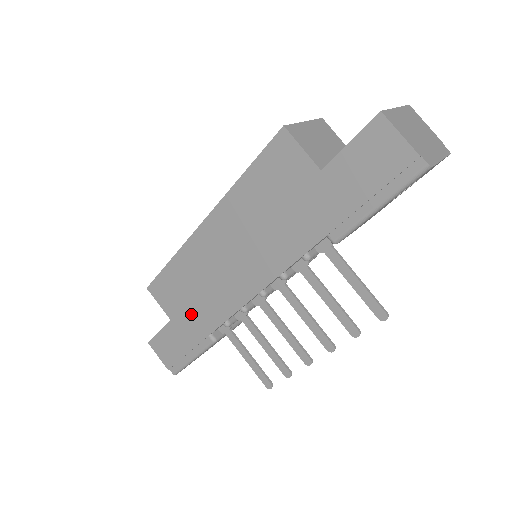
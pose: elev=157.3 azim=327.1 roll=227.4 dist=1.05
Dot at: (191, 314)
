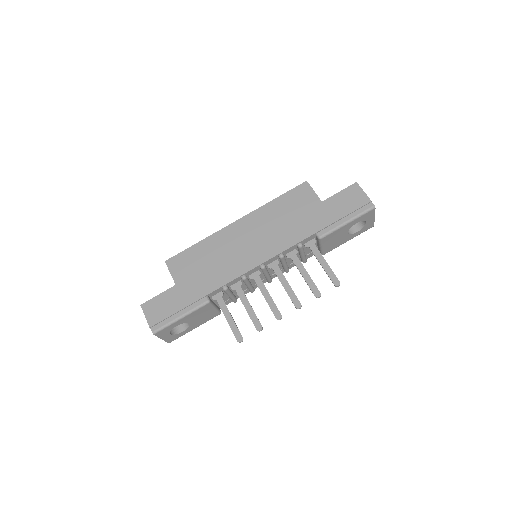
Dot at: (198, 279)
